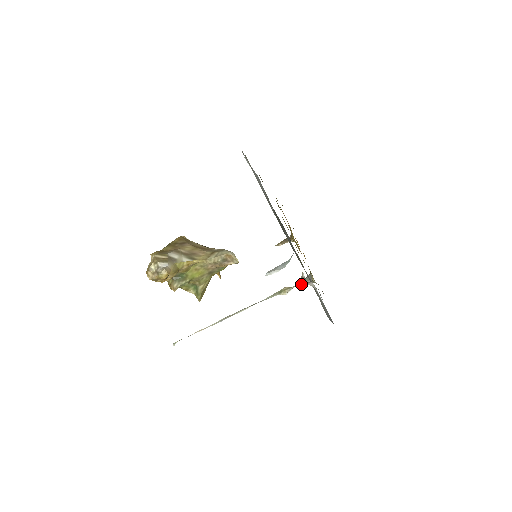
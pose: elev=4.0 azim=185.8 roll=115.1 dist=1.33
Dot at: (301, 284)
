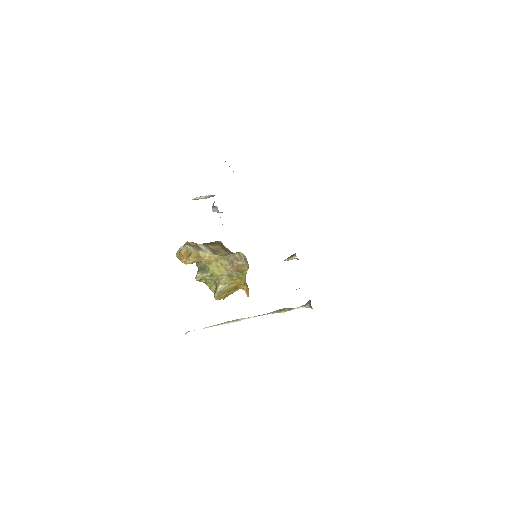
Dot at: (212, 209)
